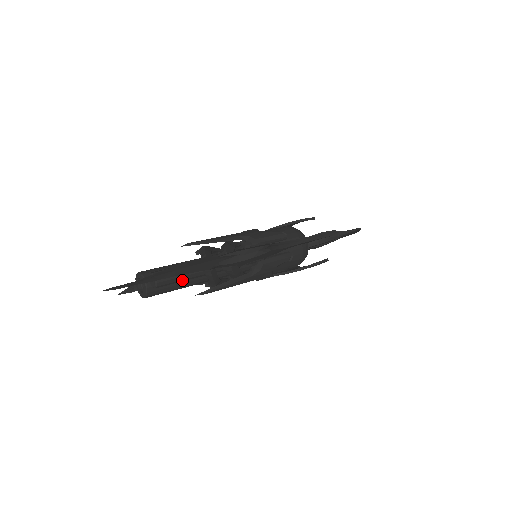
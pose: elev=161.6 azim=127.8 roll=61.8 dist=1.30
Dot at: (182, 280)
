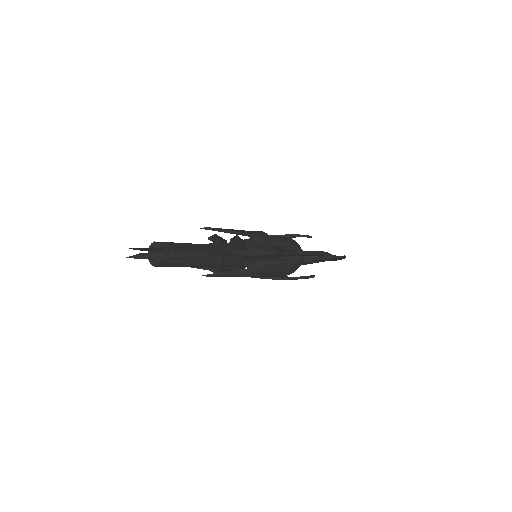
Dot at: (193, 259)
